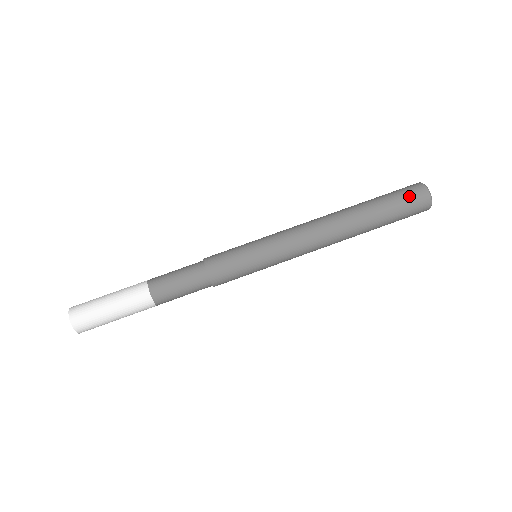
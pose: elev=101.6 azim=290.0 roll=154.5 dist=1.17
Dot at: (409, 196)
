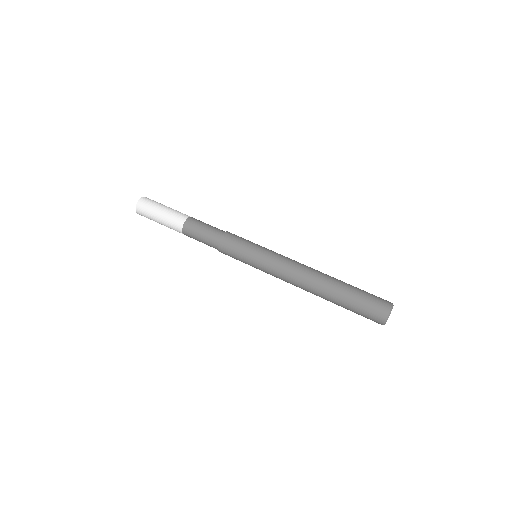
Dot at: (372, 307)
